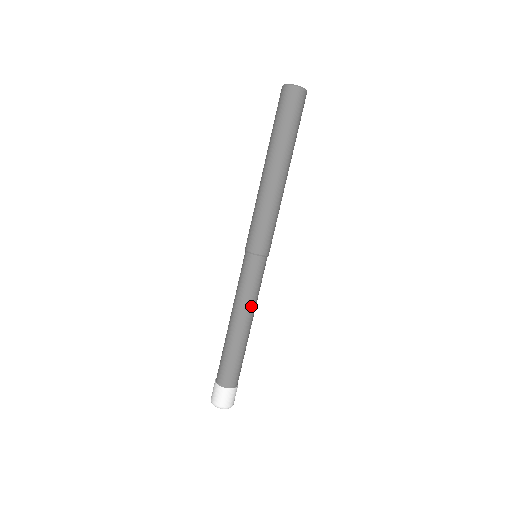
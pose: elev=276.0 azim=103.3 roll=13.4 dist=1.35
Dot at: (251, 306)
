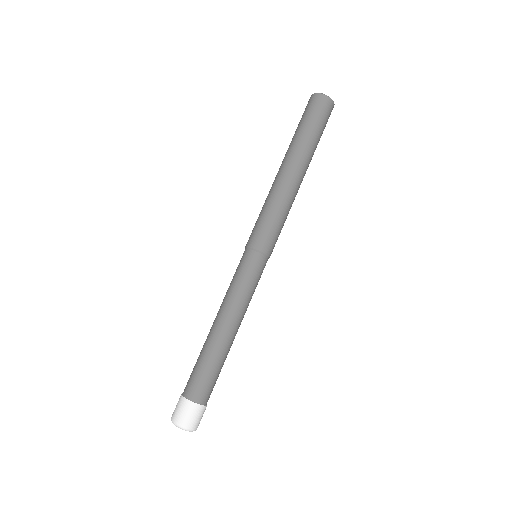
Dot at: (244, 309)
